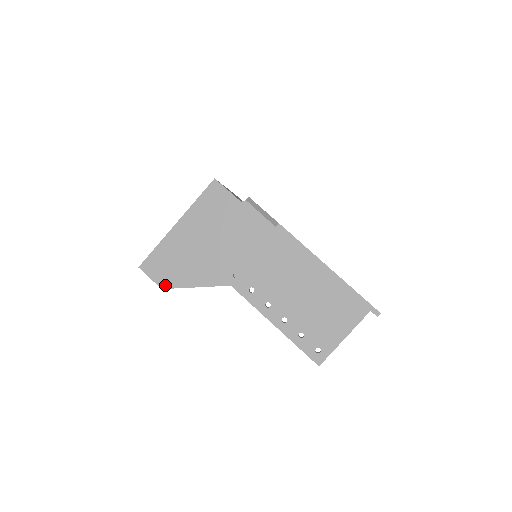
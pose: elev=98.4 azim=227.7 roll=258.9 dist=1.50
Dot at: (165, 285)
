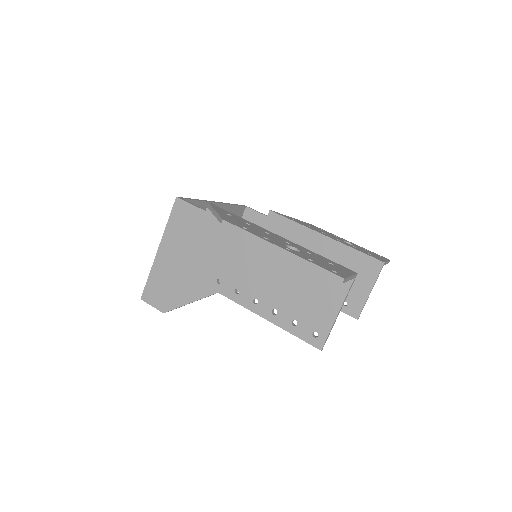
Dot at: (165, 309)
